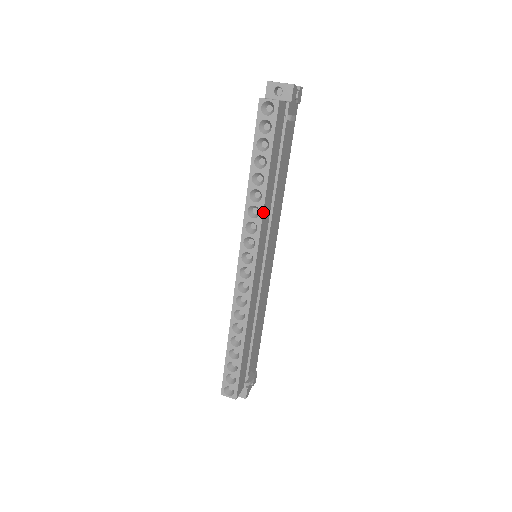
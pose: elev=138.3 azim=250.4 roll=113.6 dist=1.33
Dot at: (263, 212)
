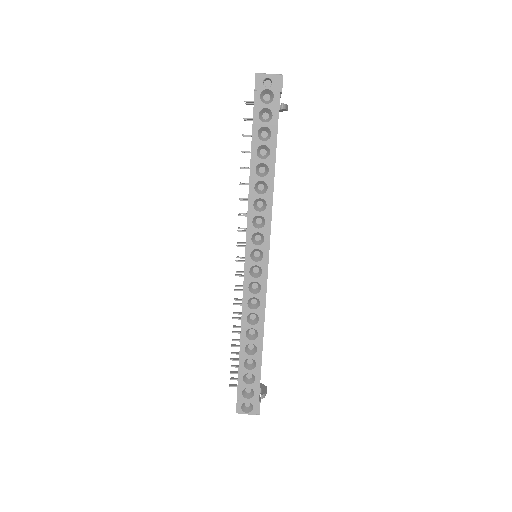
Dot at: occluded
